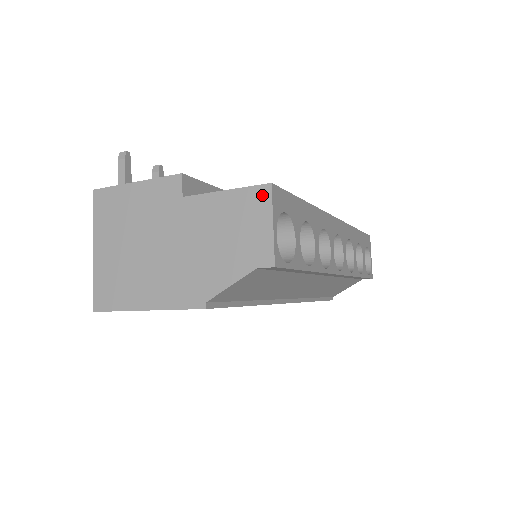
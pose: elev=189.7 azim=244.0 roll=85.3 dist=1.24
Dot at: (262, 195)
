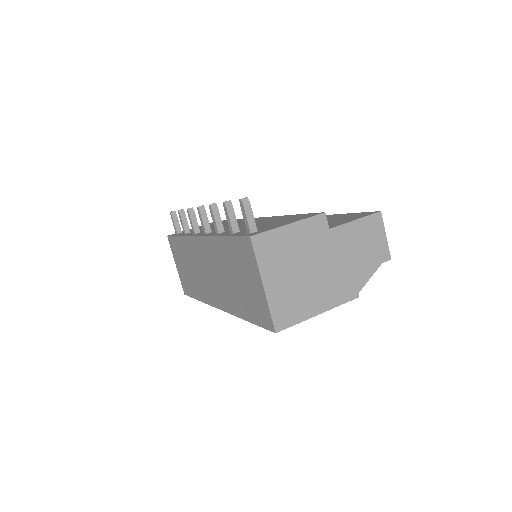
Dot at: (378, 219)
